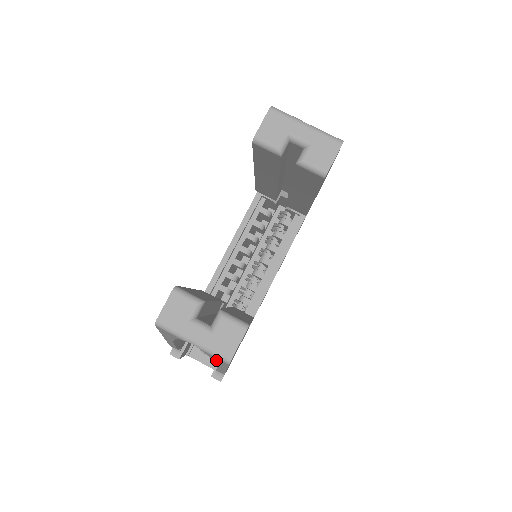
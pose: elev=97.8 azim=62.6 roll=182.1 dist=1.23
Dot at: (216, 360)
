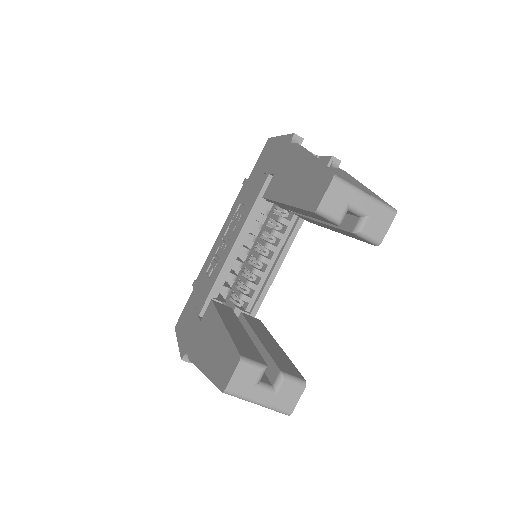
Dot at: occluded
